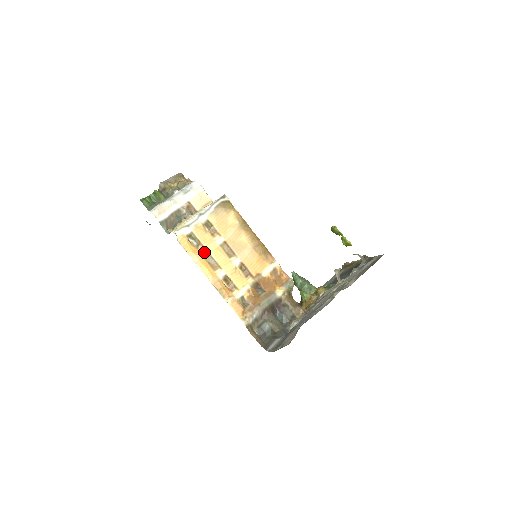
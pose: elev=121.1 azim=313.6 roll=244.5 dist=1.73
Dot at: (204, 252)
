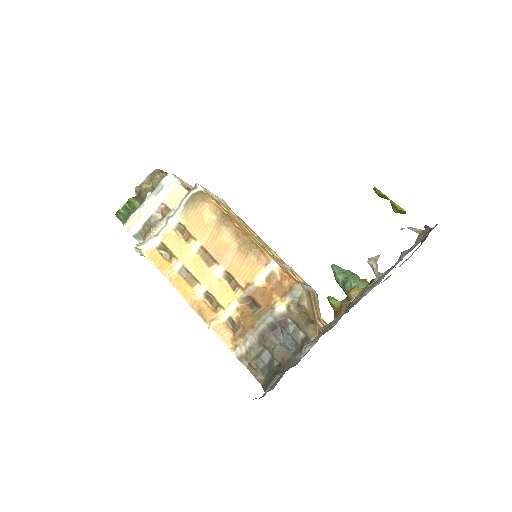
Dot at: (177, 265)
